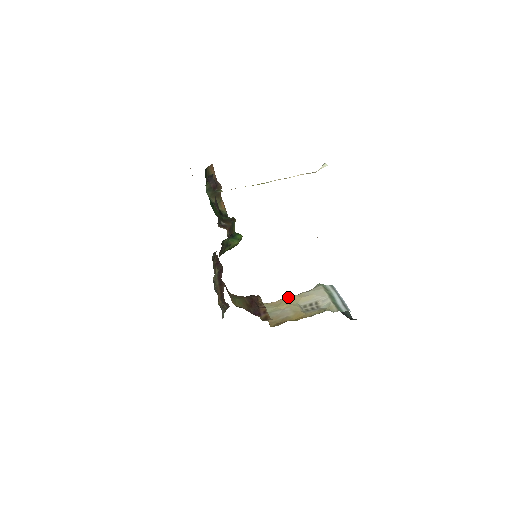
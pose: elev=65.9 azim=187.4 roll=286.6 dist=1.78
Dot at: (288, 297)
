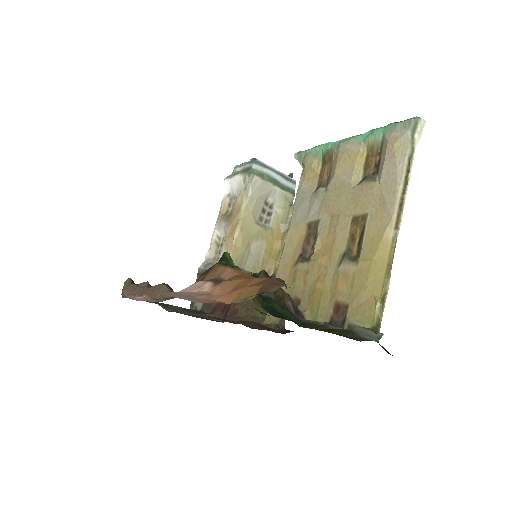
Dot at: (241, 227)
